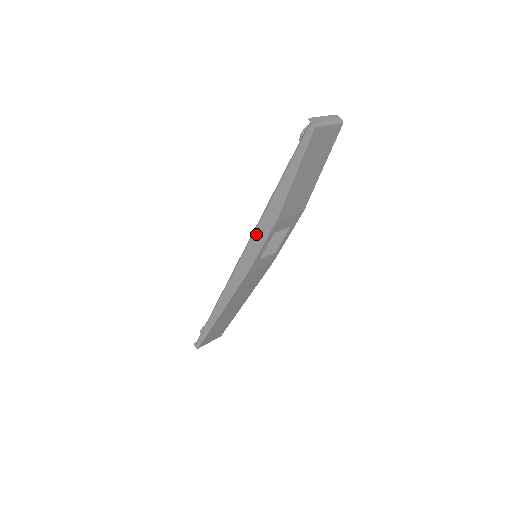
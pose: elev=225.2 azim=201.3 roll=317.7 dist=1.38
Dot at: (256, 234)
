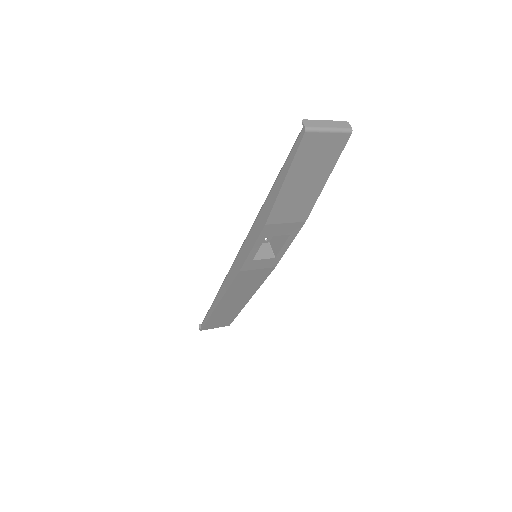
Dot at: (251, 233)
